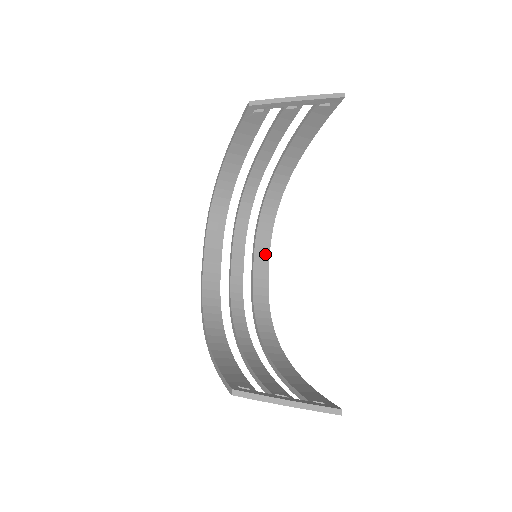
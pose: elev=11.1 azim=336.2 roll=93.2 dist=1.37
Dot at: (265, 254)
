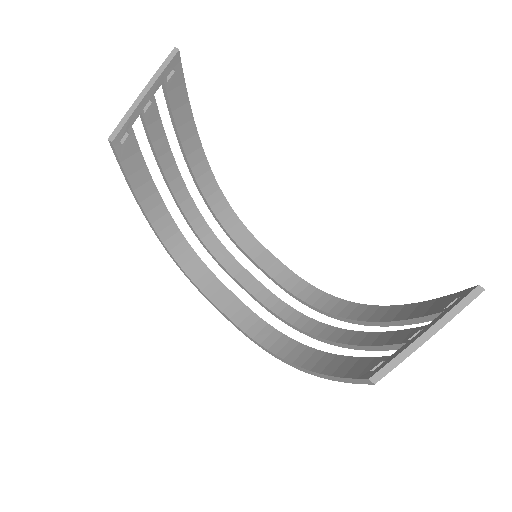
Dot at: (261, 251)
